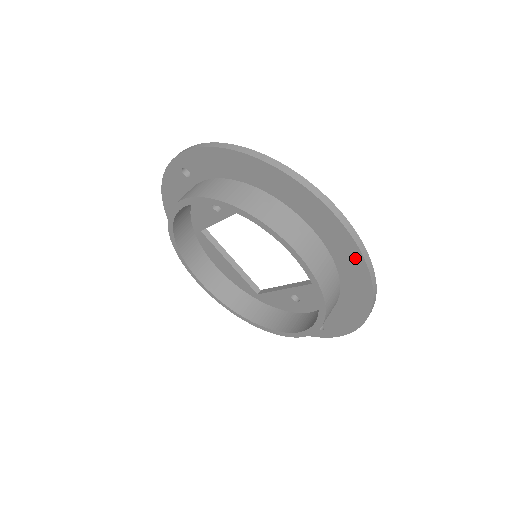
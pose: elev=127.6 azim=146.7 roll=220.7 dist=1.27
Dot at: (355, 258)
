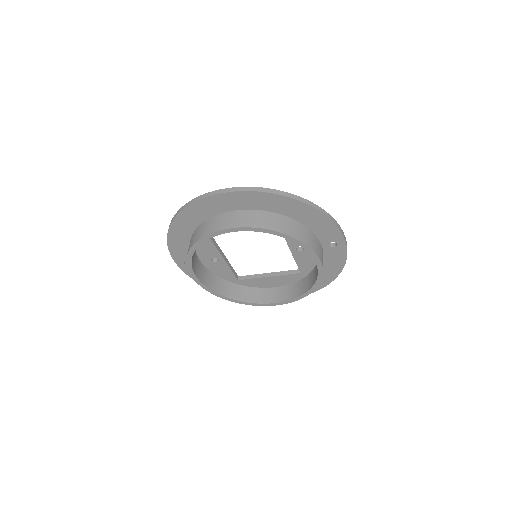
Dot at: (251, 196)
